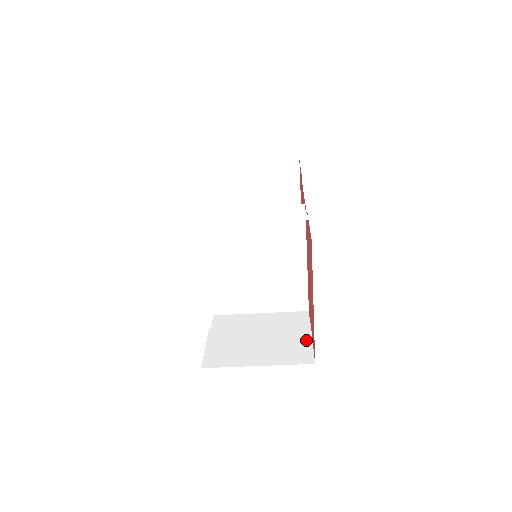
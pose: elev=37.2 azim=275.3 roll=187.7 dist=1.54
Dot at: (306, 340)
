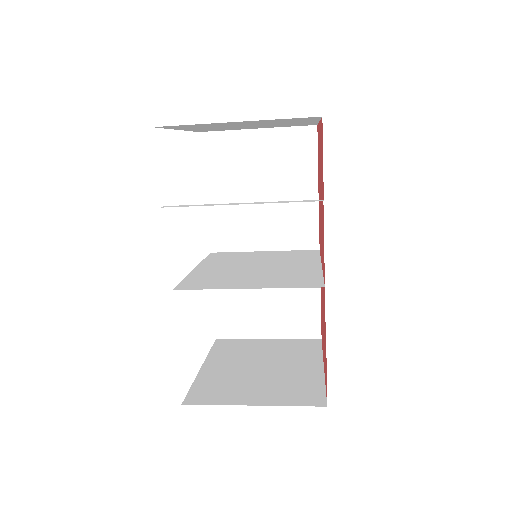
Dot at: (314, 308)
